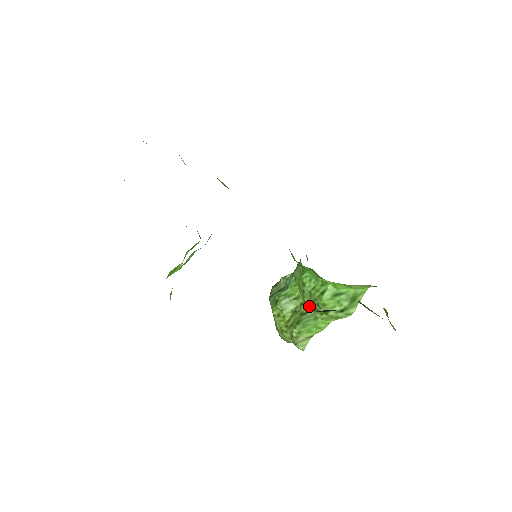
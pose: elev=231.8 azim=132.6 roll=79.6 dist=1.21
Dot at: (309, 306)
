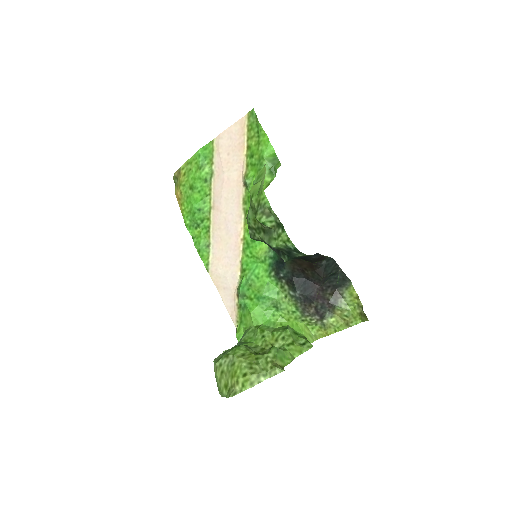
Dot at: occluded
